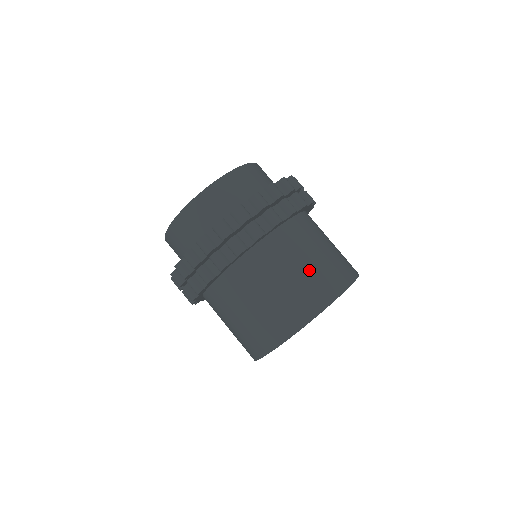
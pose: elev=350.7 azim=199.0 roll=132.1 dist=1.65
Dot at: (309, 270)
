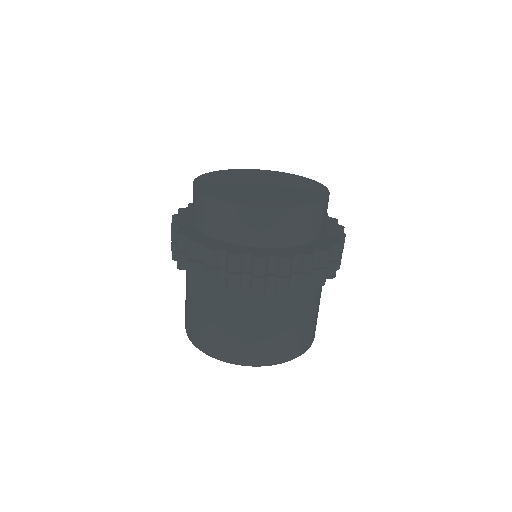
Dot at: (314, 317)
